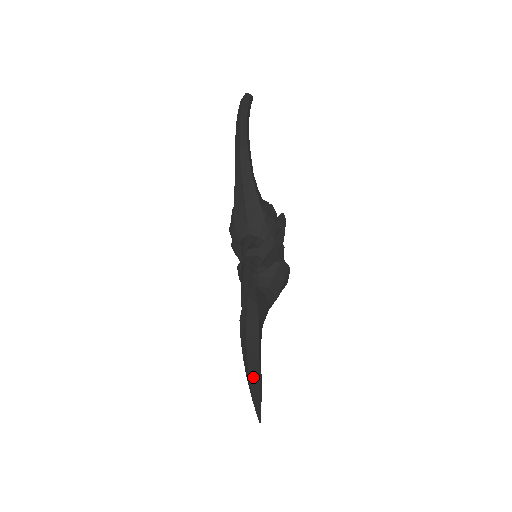
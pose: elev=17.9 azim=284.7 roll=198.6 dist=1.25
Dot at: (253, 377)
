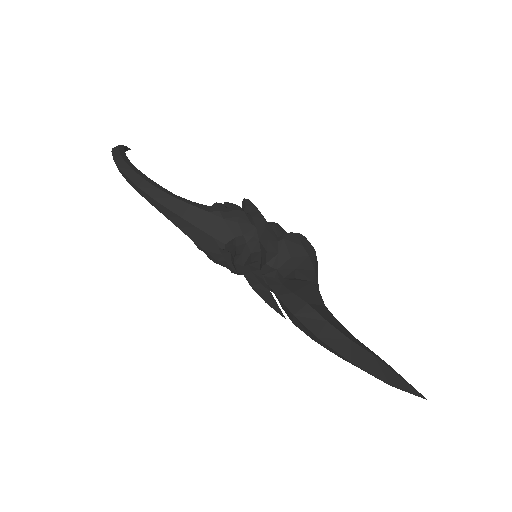
Dot at: (361, 361)
